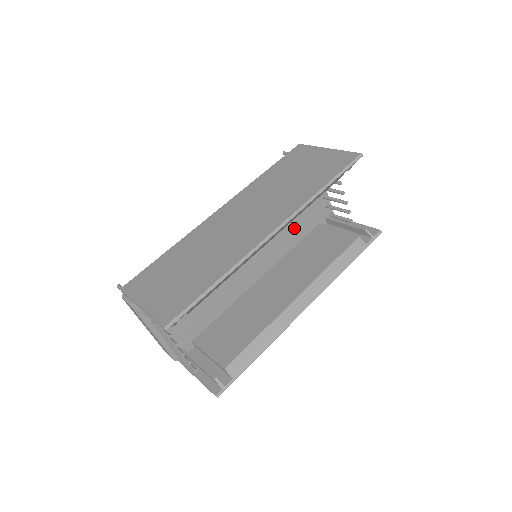
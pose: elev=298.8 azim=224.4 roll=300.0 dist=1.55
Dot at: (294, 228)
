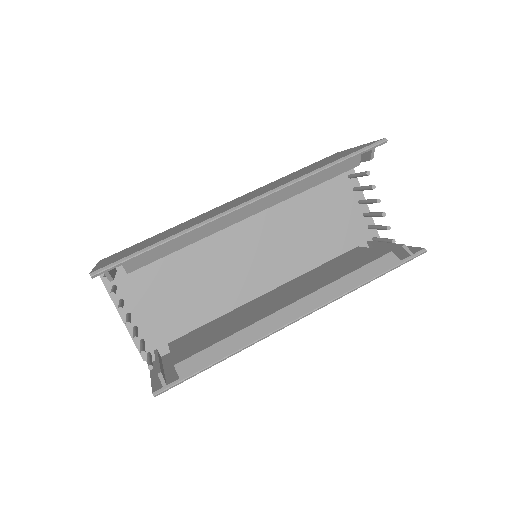
Dot at: (319, 243)
